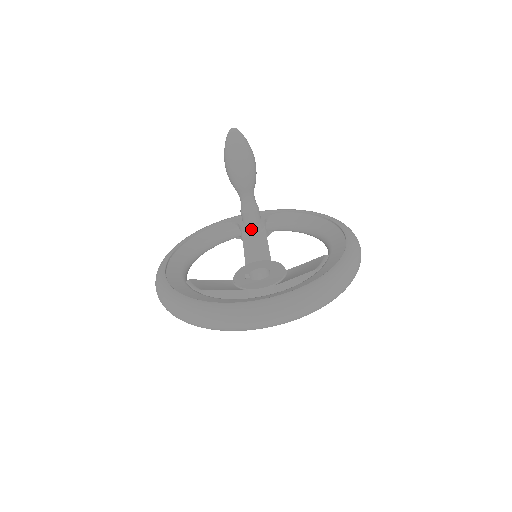
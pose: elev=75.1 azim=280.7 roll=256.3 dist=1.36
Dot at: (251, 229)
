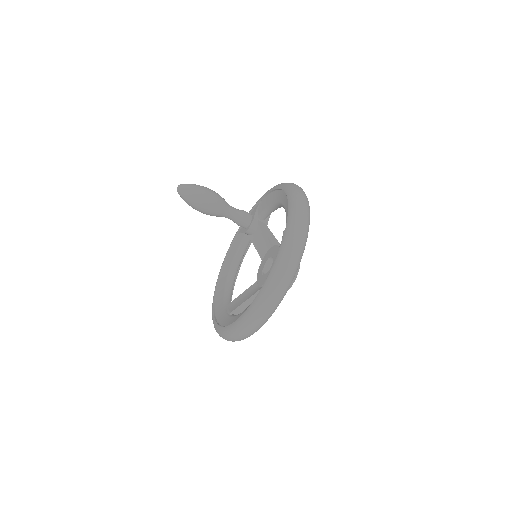
Dot at: (250, 231)
